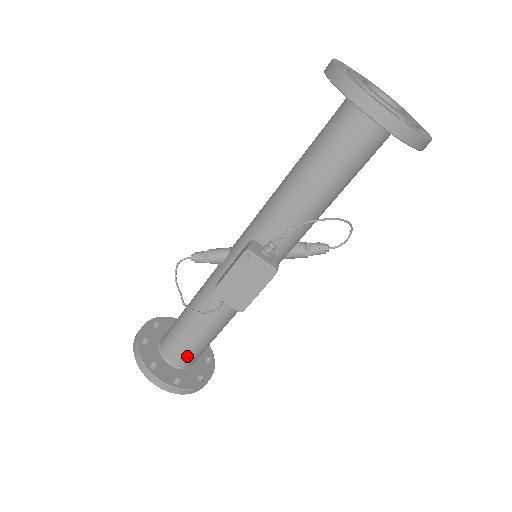
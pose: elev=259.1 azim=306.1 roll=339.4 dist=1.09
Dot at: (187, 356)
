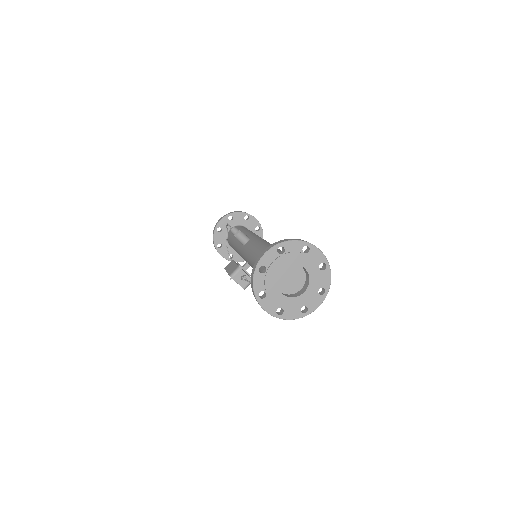
Dot at: occluded
